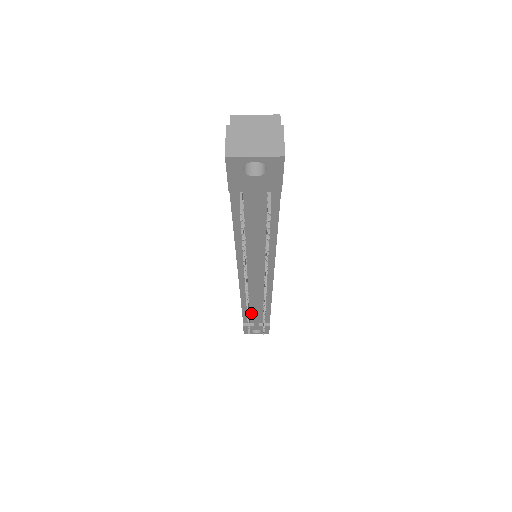
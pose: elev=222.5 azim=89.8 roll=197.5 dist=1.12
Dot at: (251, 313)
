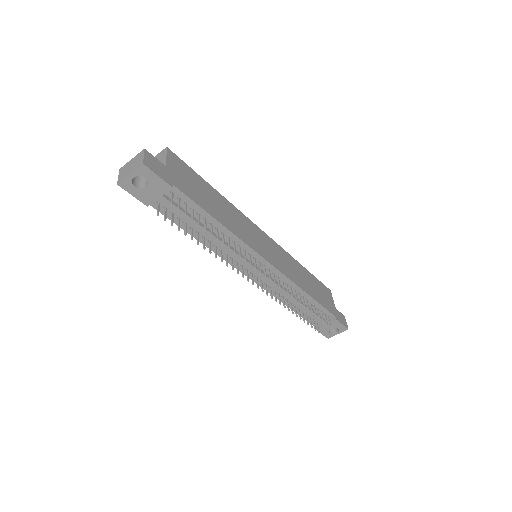
Dot at: (306, 312)
